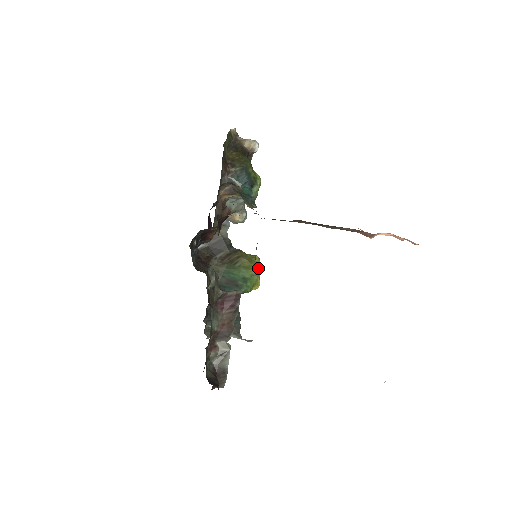
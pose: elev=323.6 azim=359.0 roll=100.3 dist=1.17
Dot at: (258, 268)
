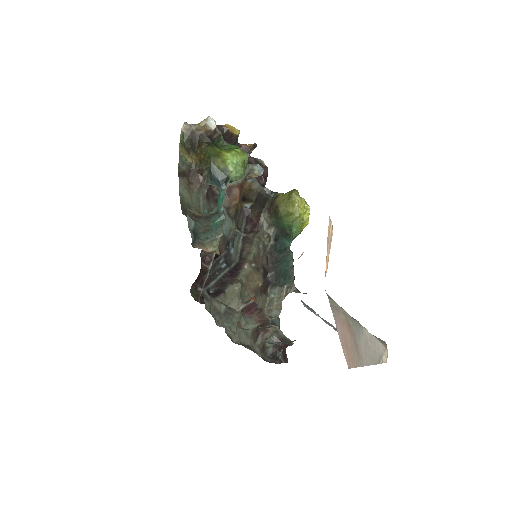
Dot at: (297, 208)
